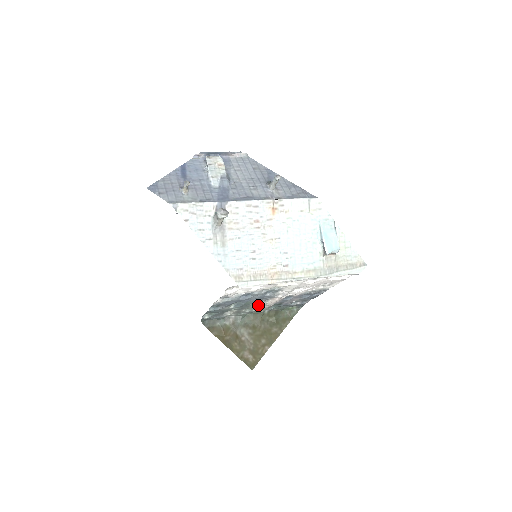
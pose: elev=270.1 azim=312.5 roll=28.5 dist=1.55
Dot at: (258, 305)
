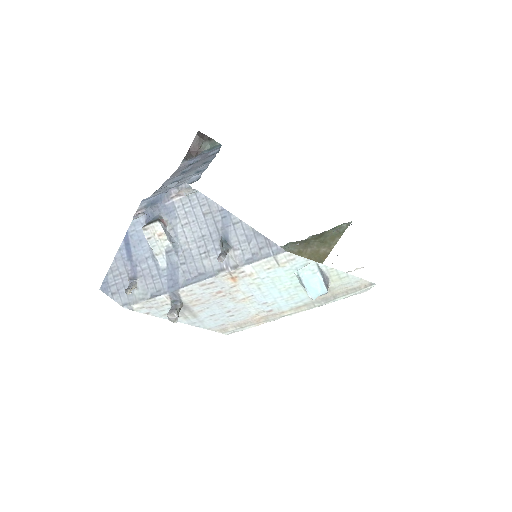
Dot at: occluded
